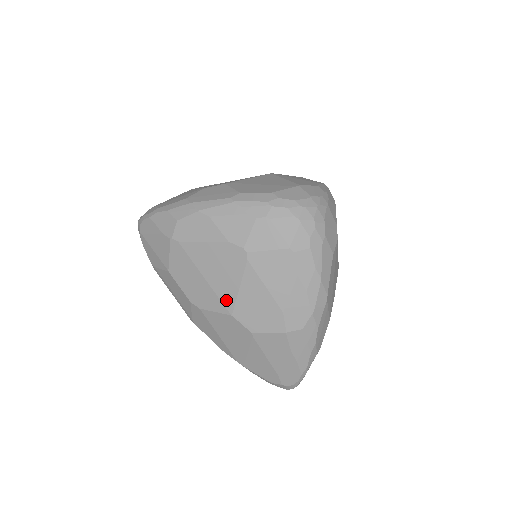
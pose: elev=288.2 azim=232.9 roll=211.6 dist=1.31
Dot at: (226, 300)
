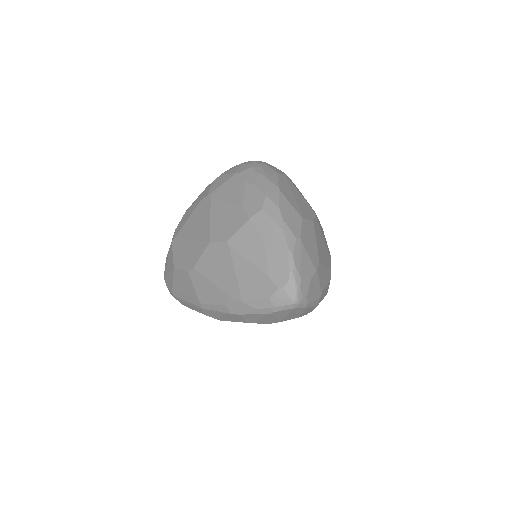
Dot at: (205, 236)
